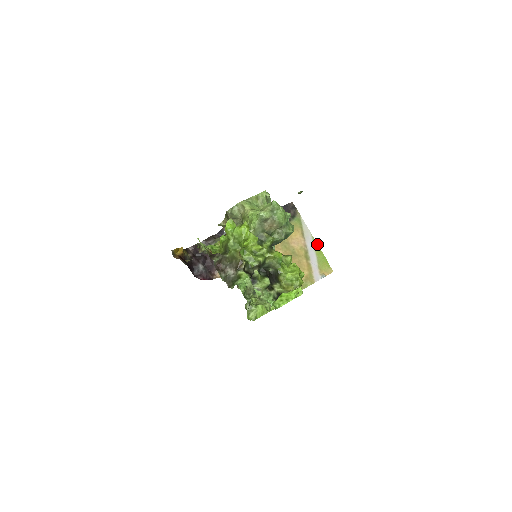
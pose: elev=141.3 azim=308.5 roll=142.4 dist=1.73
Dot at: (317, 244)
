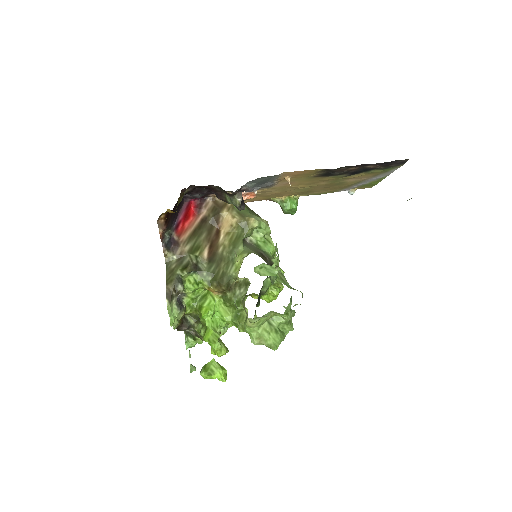
Dot at: occluded
